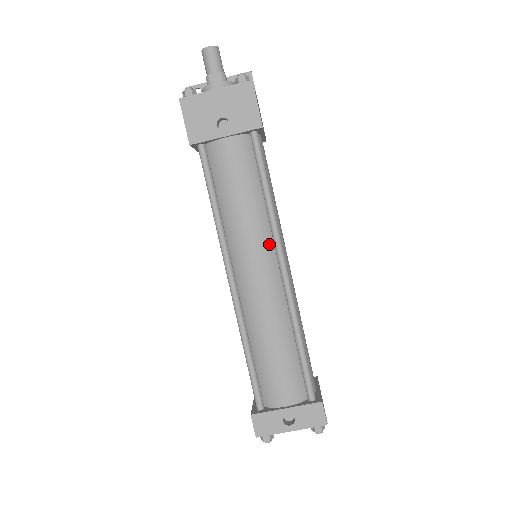
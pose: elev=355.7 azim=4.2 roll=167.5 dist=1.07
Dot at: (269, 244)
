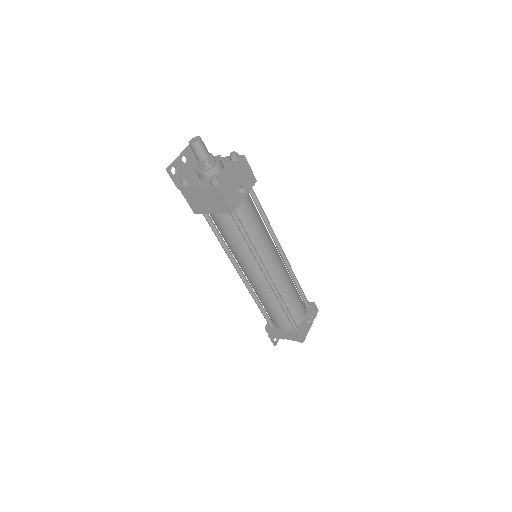
Dot at: occluded
